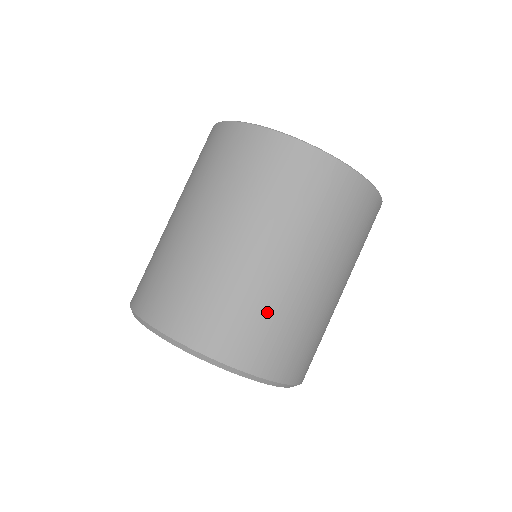
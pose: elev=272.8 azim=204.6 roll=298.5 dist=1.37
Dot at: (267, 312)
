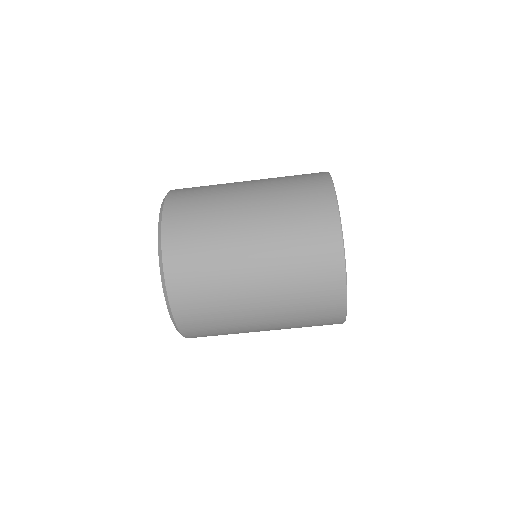
Dot at: (219, 308)
